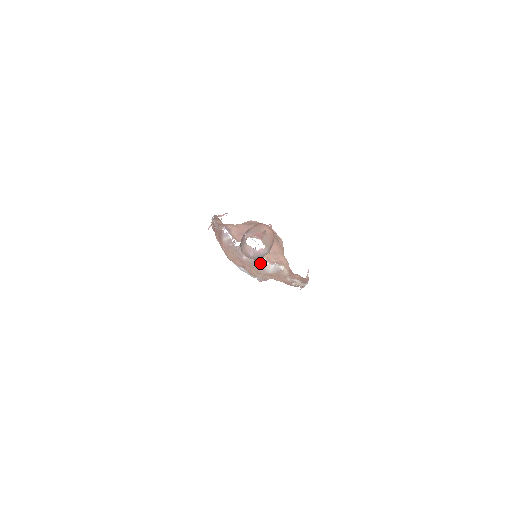
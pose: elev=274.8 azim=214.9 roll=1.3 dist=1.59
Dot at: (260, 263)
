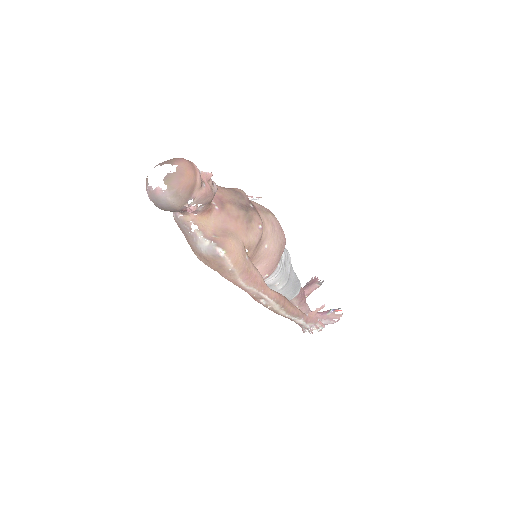
Dot at: (190, 231)
